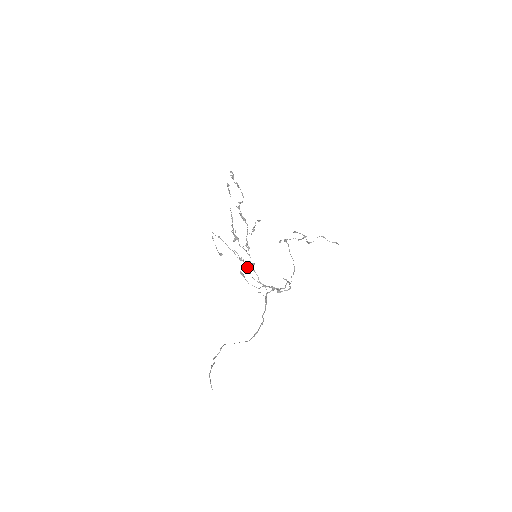
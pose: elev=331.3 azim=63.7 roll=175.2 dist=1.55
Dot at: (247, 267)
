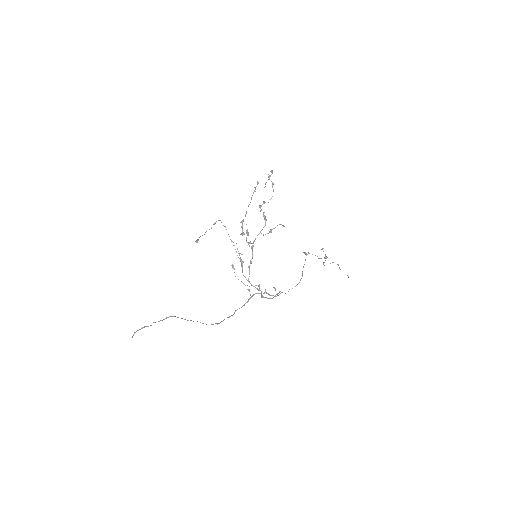
Dot at: (241, 262)
